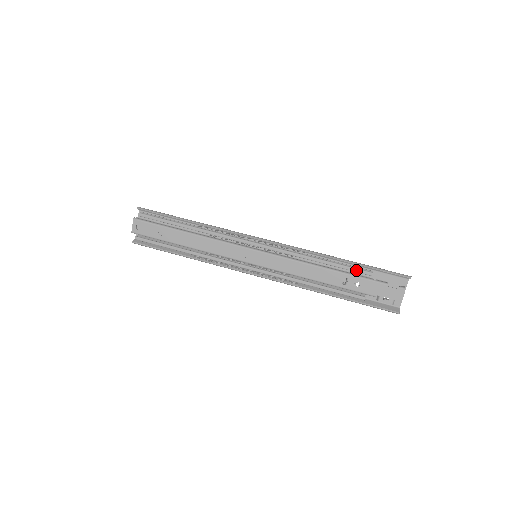
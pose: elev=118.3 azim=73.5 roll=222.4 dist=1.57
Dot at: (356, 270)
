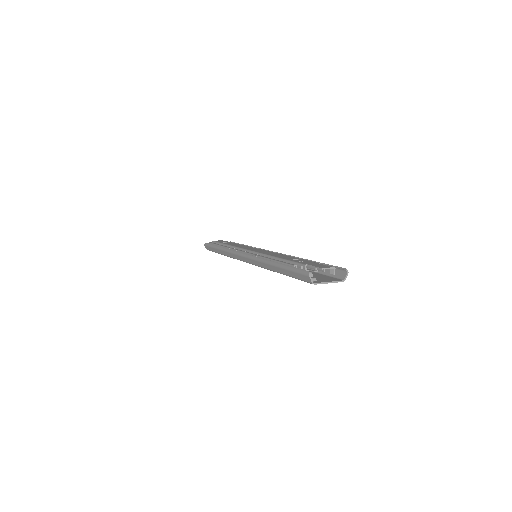
Dot at: (311, 261)
